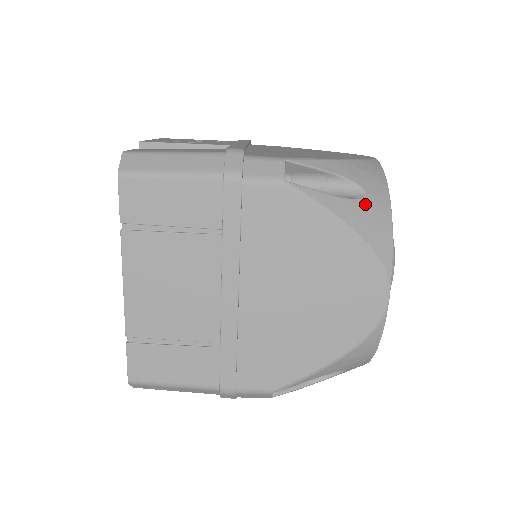
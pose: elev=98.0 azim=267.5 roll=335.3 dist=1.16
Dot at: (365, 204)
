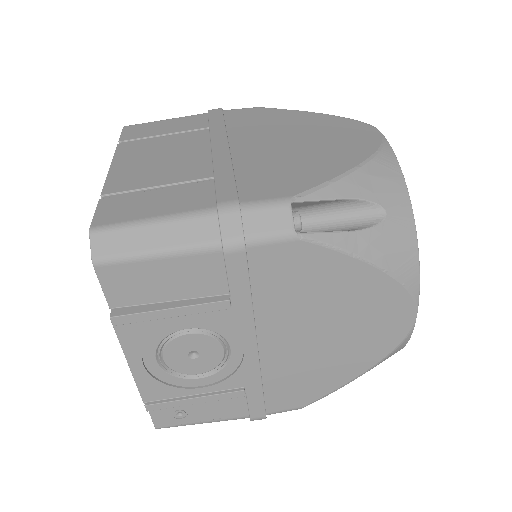
Dot at: occluded
